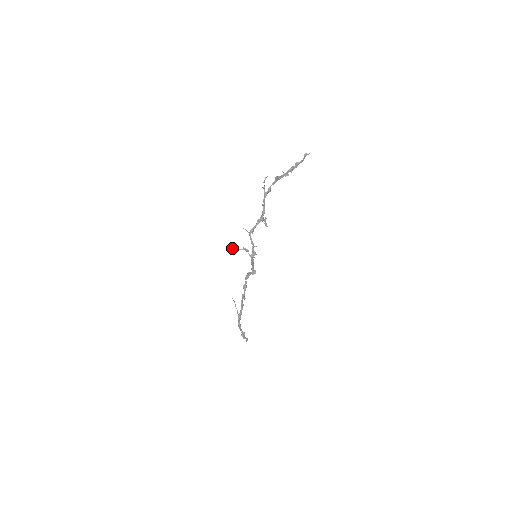
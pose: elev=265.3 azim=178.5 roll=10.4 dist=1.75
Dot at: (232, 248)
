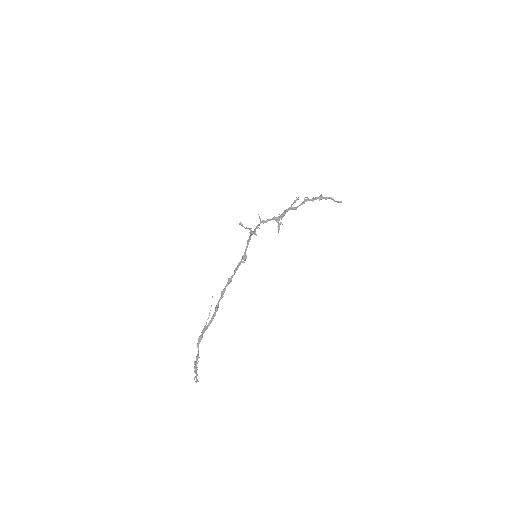
Dot at: (240, 223)
